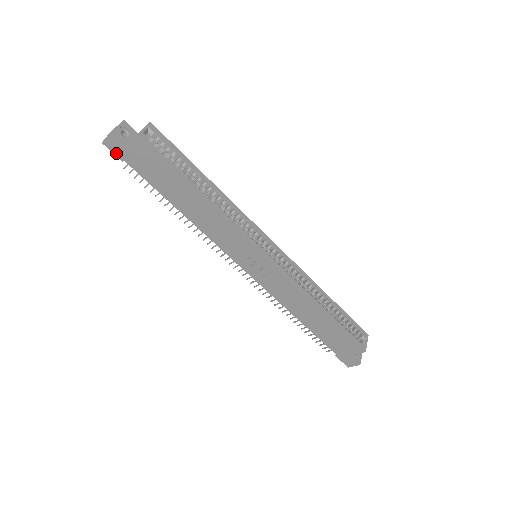
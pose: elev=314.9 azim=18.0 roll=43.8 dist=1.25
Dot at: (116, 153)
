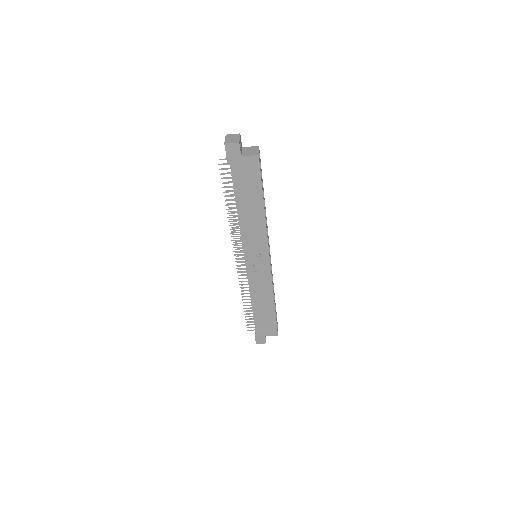
Dot at: (228, 155)
